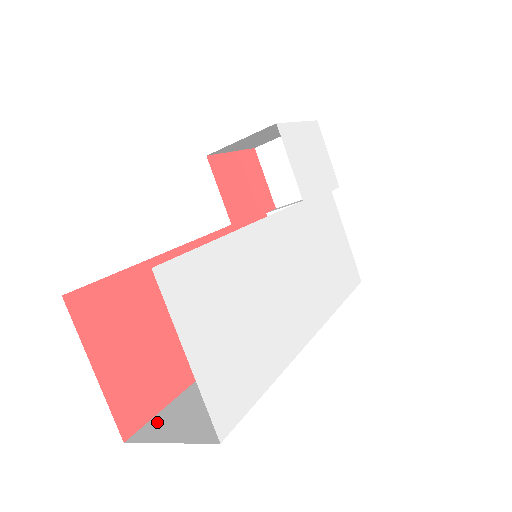
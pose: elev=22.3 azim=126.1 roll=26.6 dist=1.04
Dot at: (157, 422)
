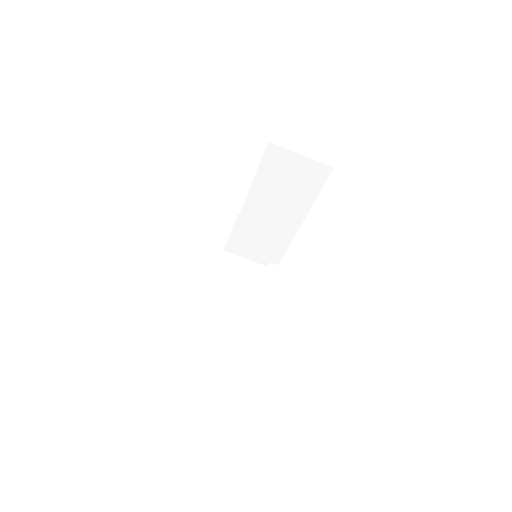
Dot at: occluded
